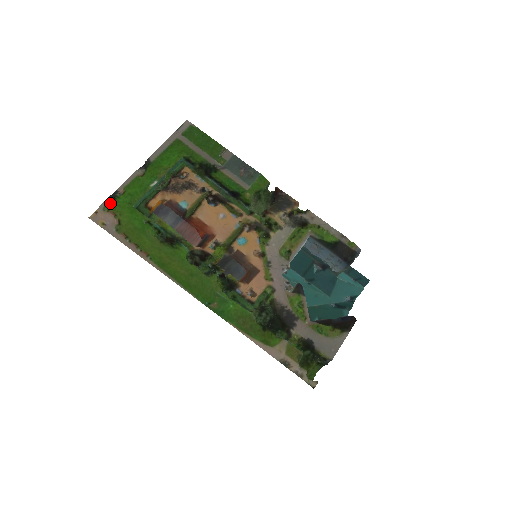
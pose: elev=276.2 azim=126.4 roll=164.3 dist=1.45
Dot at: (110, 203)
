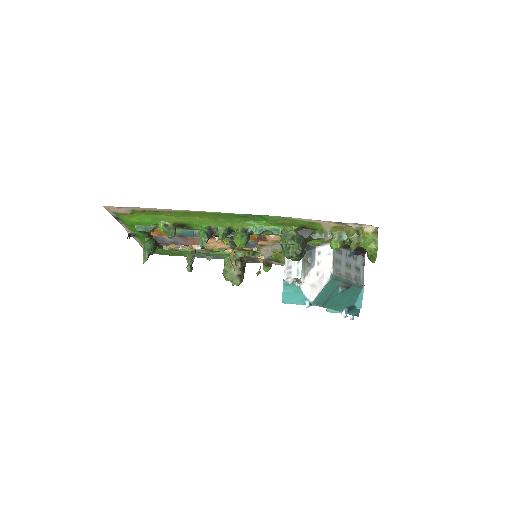
Dot at: (117, 215)
